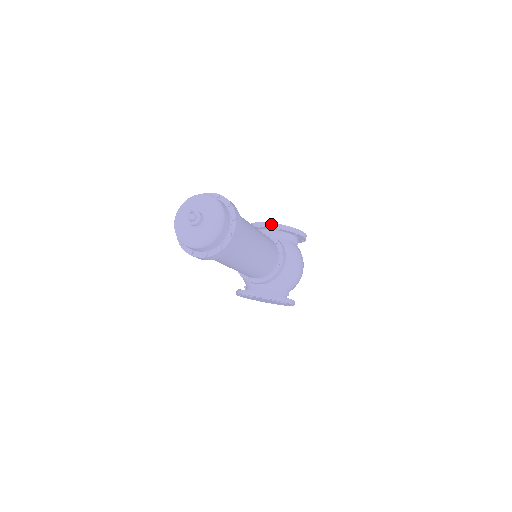
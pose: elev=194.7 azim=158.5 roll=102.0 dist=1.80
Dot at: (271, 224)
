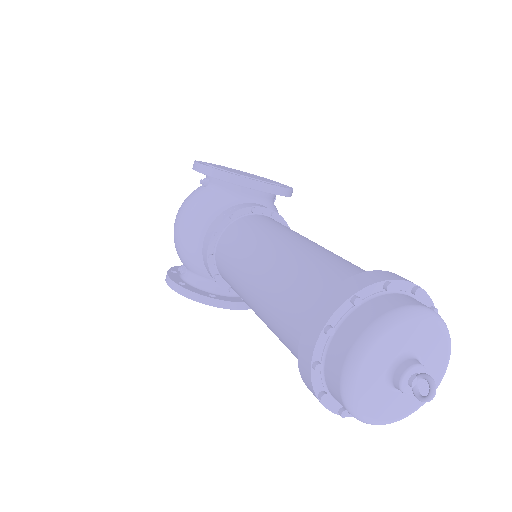
Dot at: (270, 187)
